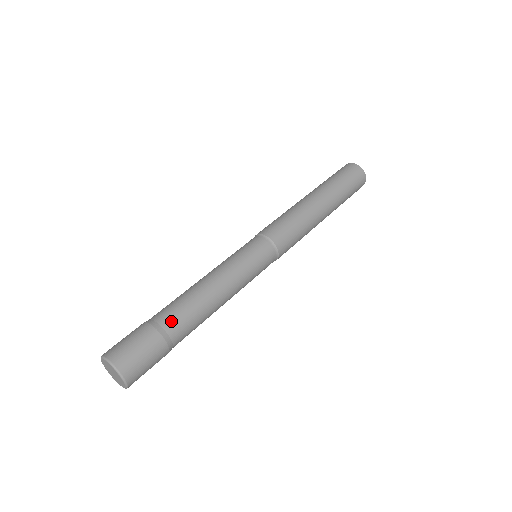
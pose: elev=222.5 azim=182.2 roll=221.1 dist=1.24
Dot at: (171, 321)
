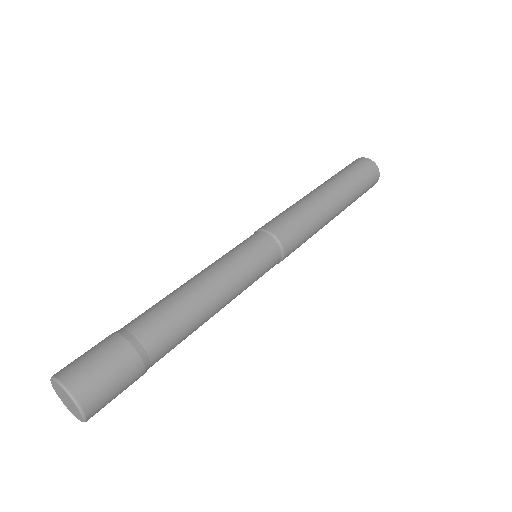
Dot at: (161, 353)
